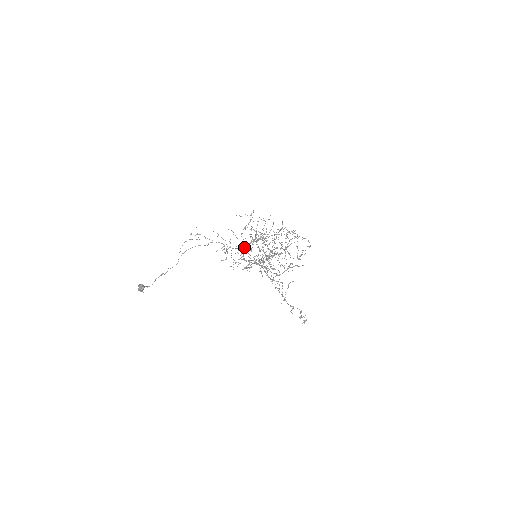
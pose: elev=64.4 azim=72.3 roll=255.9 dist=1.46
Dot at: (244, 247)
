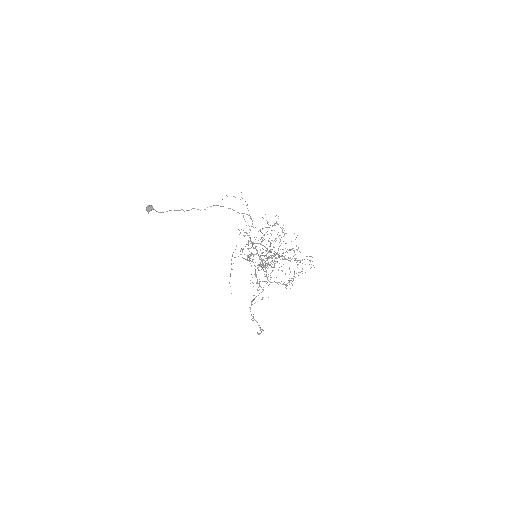
Dot at: (253, 242)
